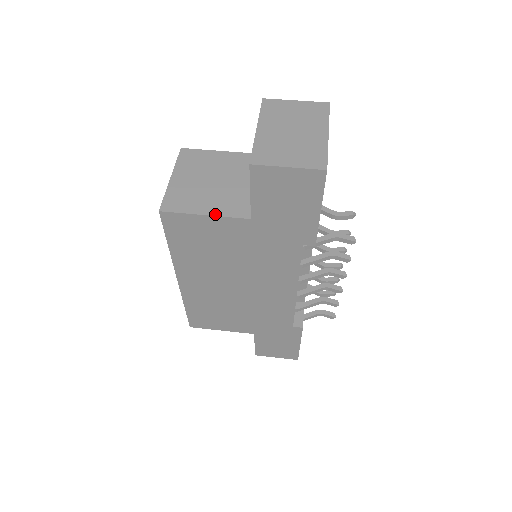
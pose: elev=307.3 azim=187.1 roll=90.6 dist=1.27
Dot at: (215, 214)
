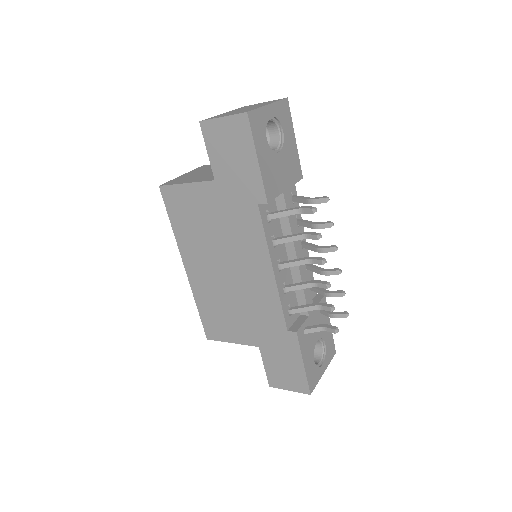
Dot at: (193, 182)
